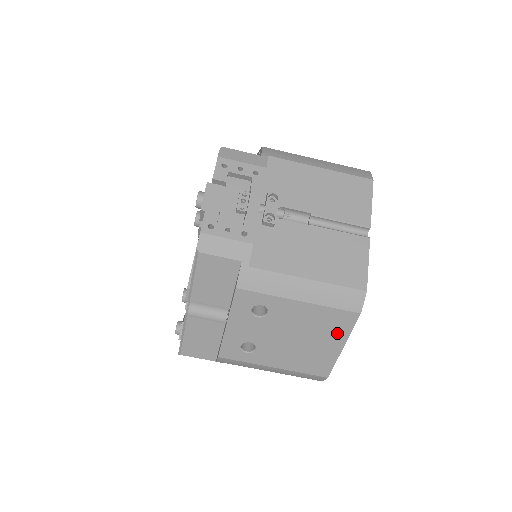
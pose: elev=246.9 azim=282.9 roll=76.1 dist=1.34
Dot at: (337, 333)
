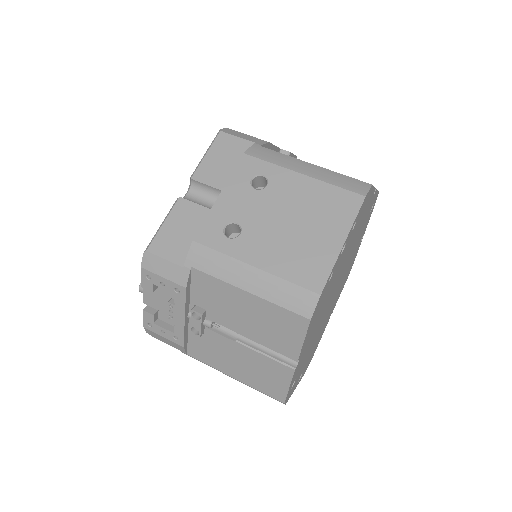
Dot at: (338, 221)
